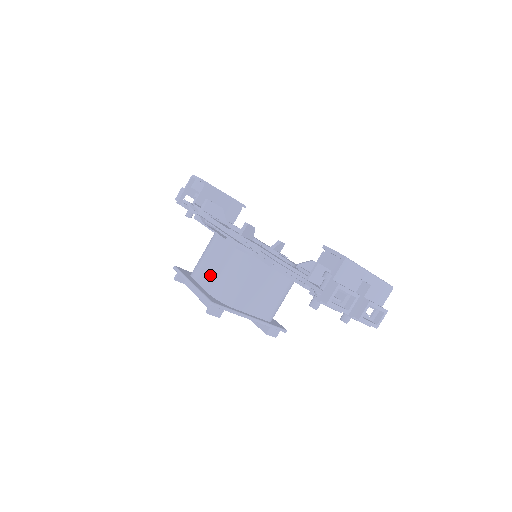
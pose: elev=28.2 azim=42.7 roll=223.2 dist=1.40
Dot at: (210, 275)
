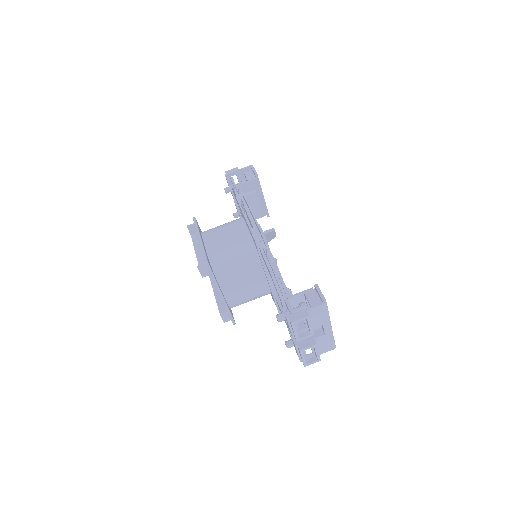
Dot at: (218, 243)
